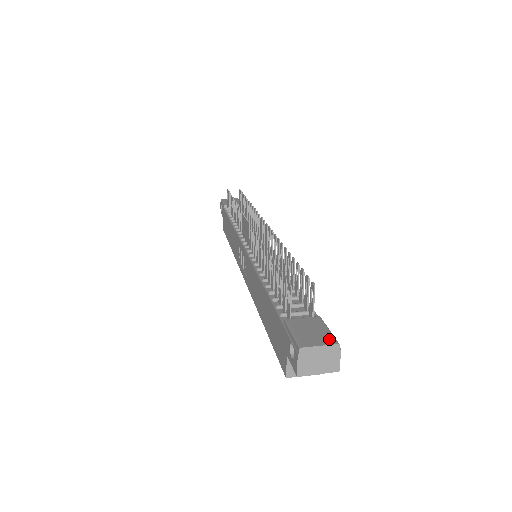
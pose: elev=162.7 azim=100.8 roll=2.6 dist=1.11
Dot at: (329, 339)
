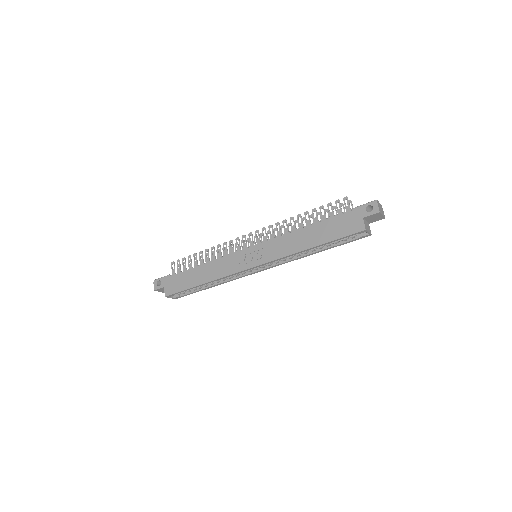
Dot at: occluded
